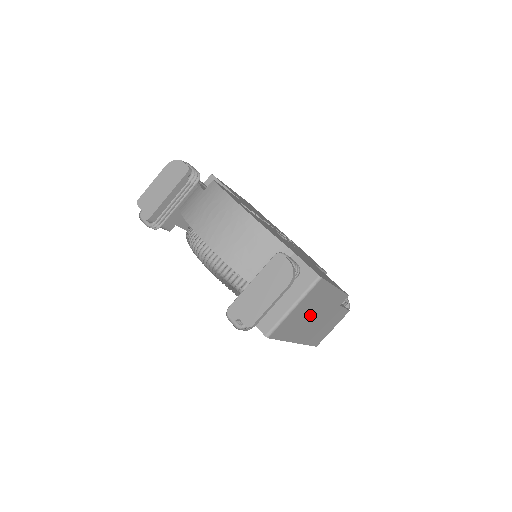
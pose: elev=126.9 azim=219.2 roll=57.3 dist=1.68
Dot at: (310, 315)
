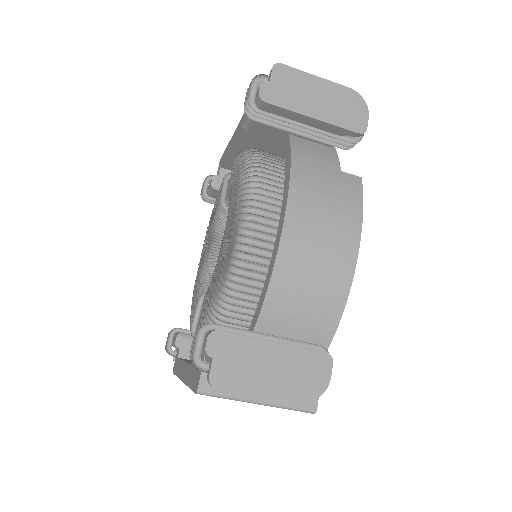
Dot at: occluded
